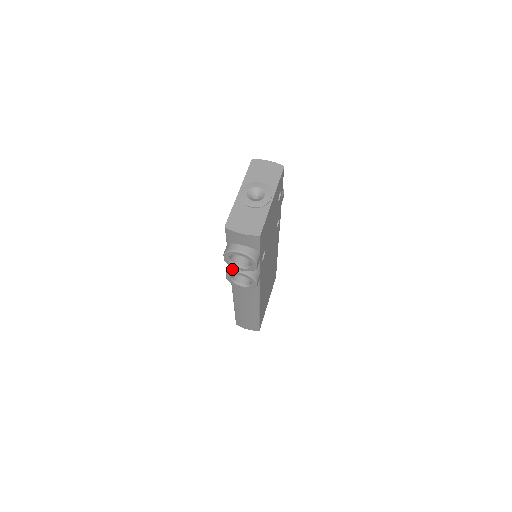
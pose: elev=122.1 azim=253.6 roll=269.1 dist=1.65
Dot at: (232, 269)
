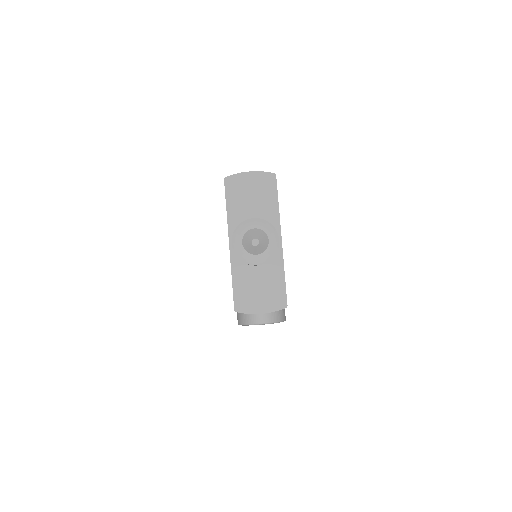
Dot at: occluded
